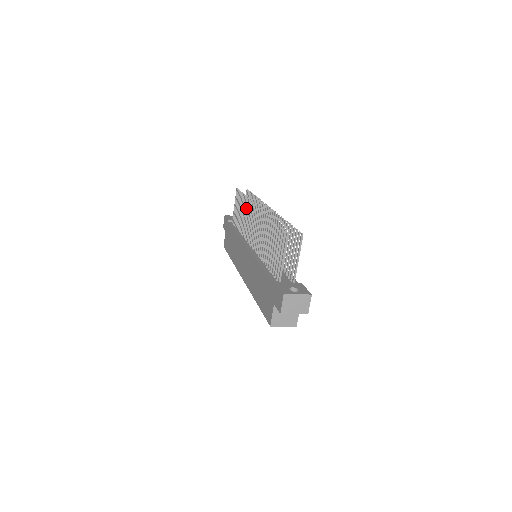
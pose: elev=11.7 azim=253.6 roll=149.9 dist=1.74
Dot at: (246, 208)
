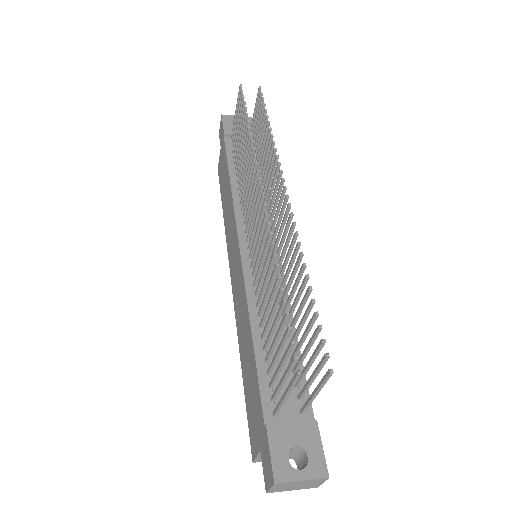
Dot at: (248, 157)
